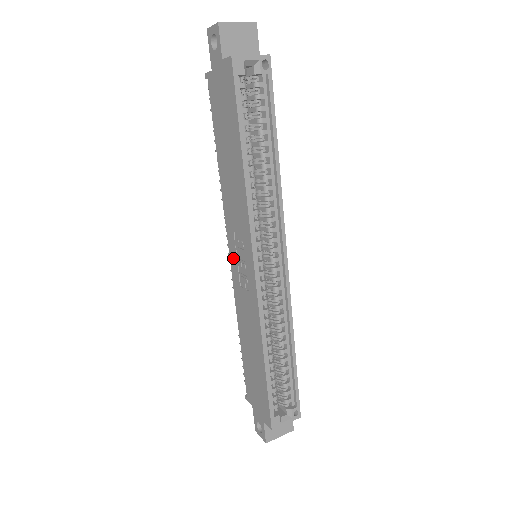
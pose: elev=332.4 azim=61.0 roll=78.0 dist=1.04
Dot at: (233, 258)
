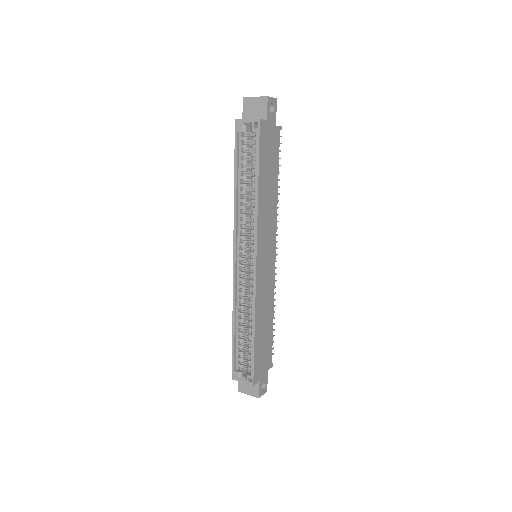
Dot at: occluded
